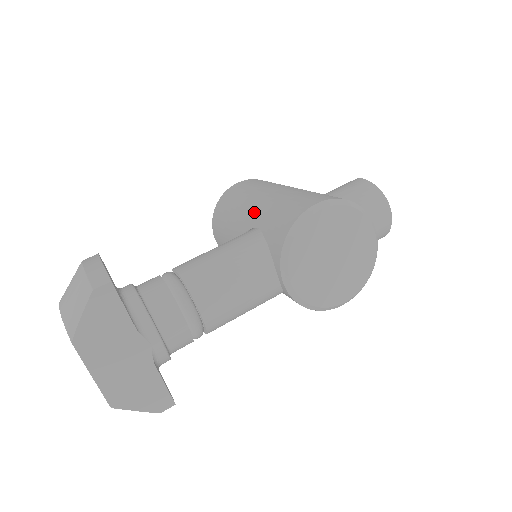
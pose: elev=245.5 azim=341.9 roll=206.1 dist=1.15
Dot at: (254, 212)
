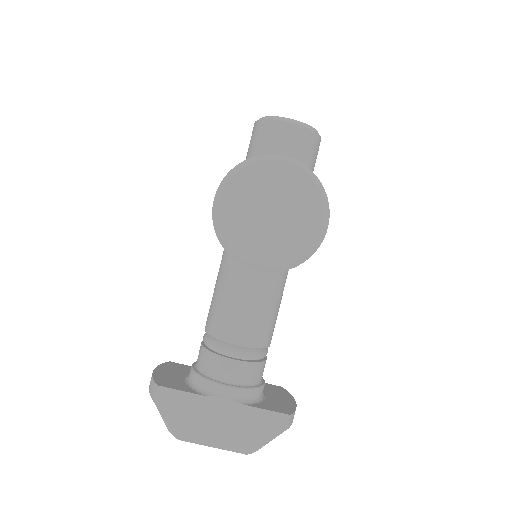
Dot at: occluded
